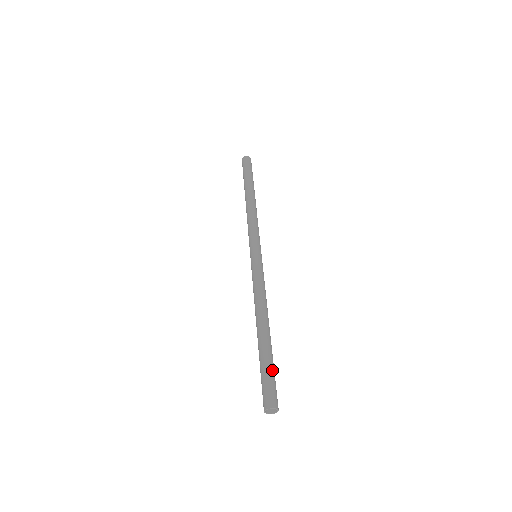
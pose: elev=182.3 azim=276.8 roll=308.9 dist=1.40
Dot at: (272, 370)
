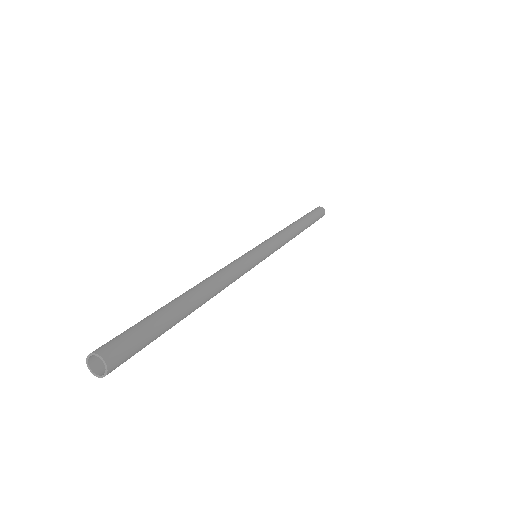
Dot at: (143, 321)
